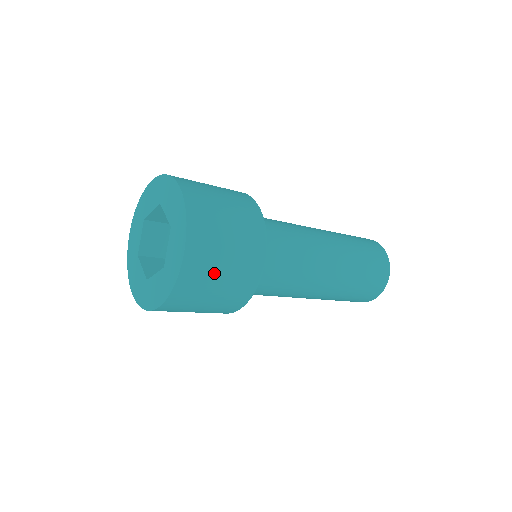
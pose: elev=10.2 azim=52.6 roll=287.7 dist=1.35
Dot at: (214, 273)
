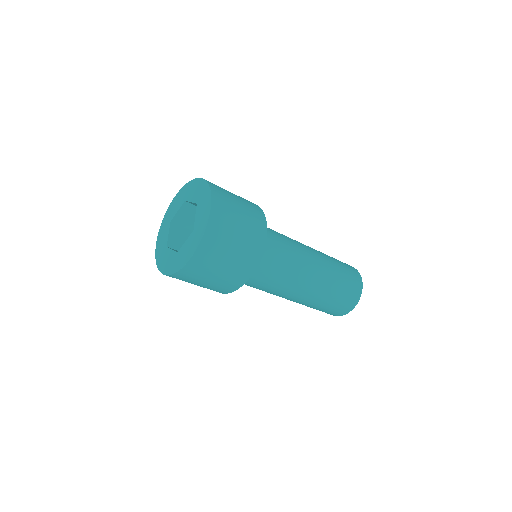
Dot at: (207, 275)
